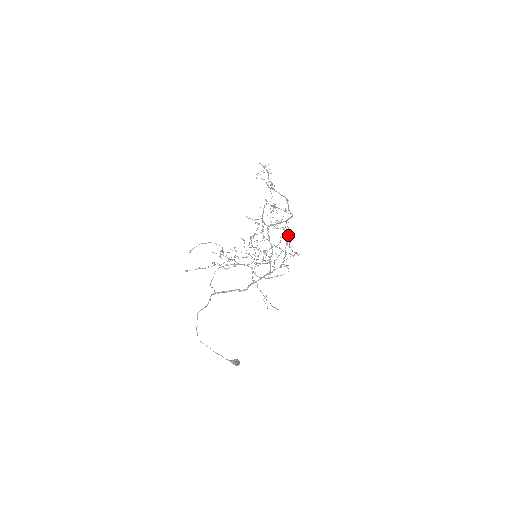
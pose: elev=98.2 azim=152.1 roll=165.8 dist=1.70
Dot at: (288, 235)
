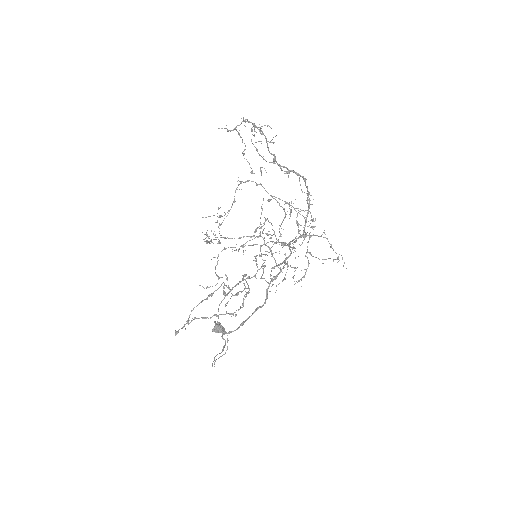
Dot at: occluded
